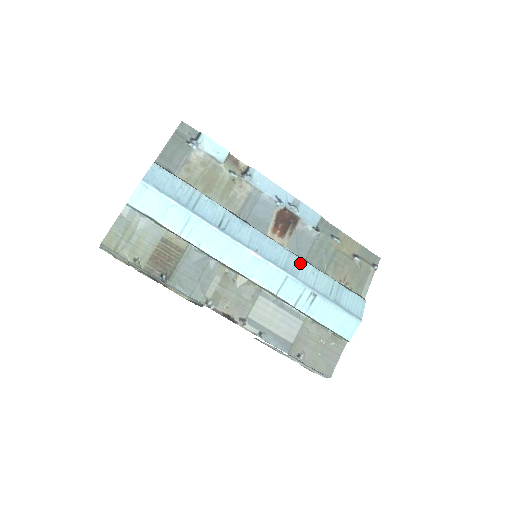
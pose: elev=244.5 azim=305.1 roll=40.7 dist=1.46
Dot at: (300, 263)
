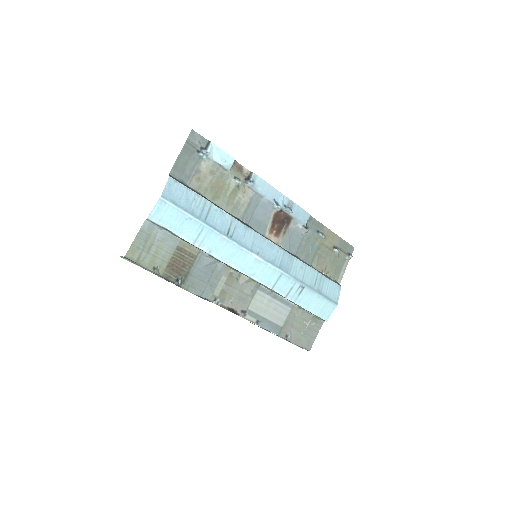
Dot at: (292, 260)
